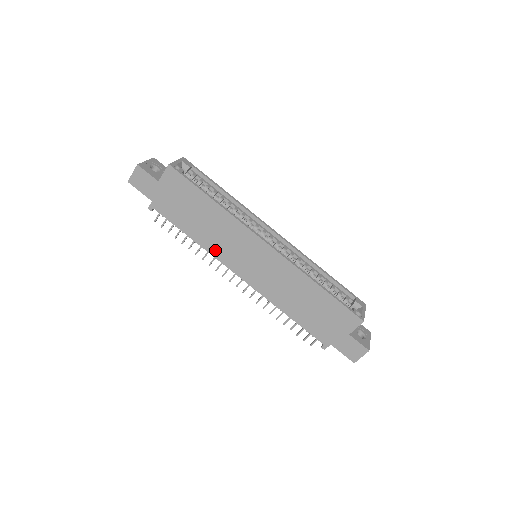
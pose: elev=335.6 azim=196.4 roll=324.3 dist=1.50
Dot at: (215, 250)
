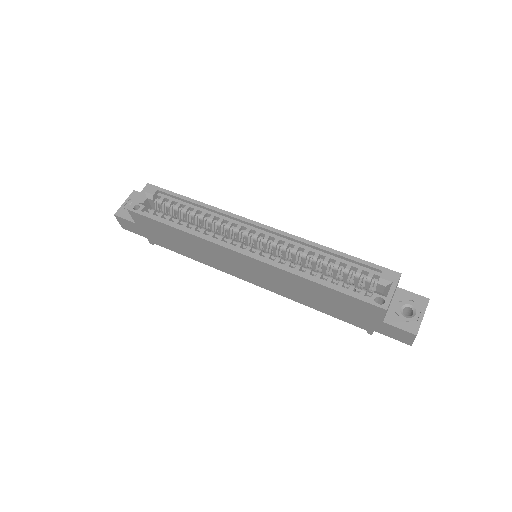
Dot at: (215, 265)
